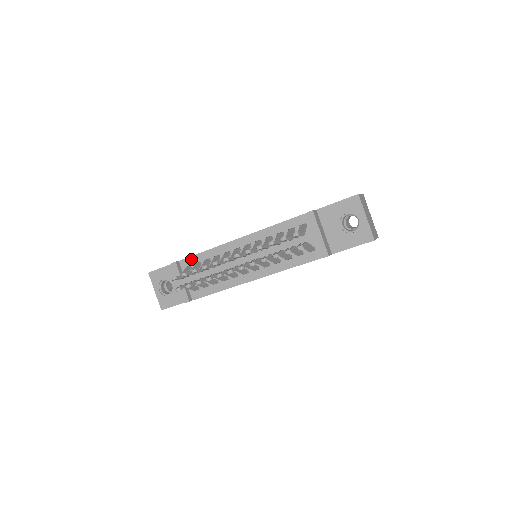
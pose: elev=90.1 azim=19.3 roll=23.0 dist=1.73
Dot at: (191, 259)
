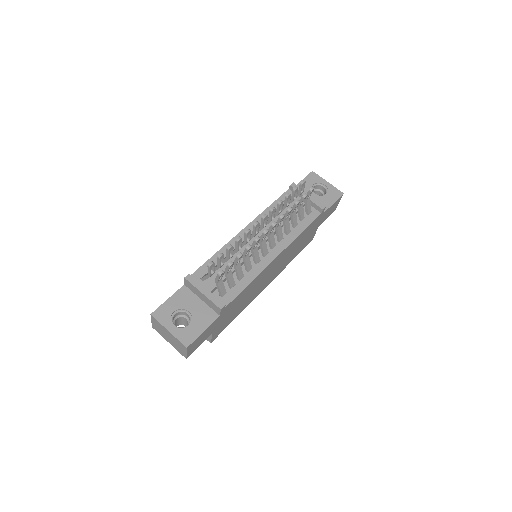
Dot at: (203, 268)
